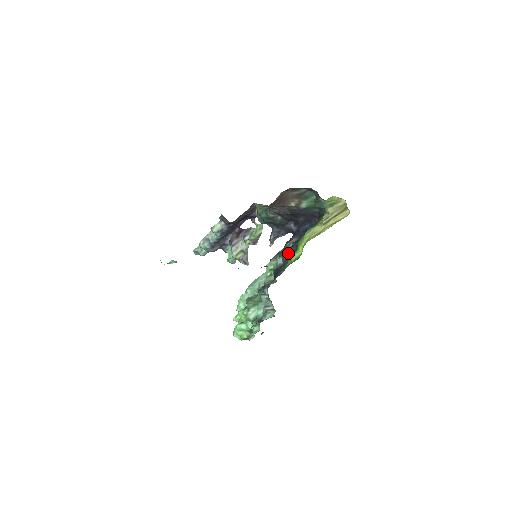
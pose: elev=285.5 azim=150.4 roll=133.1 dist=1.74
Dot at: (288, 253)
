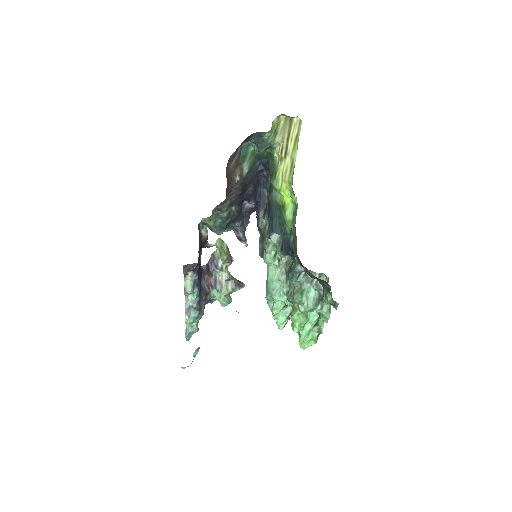
Dot at: (276, 222)
